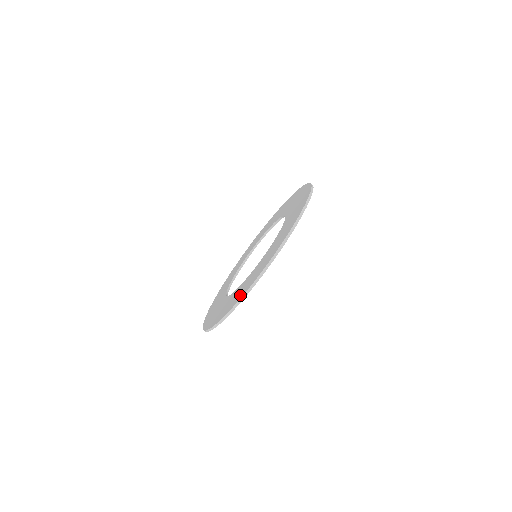
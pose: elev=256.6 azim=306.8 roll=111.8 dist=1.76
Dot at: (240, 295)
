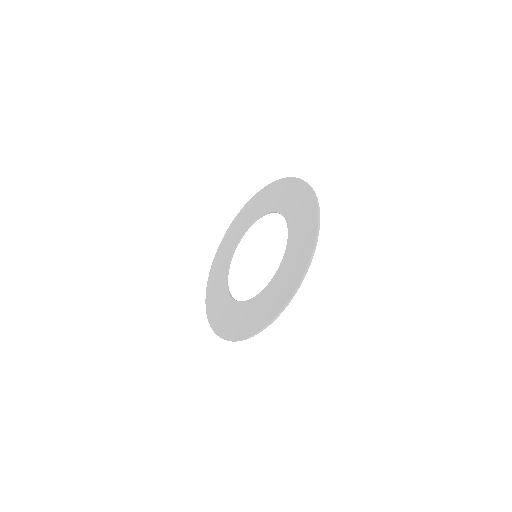
Dot at: (296, 276)
